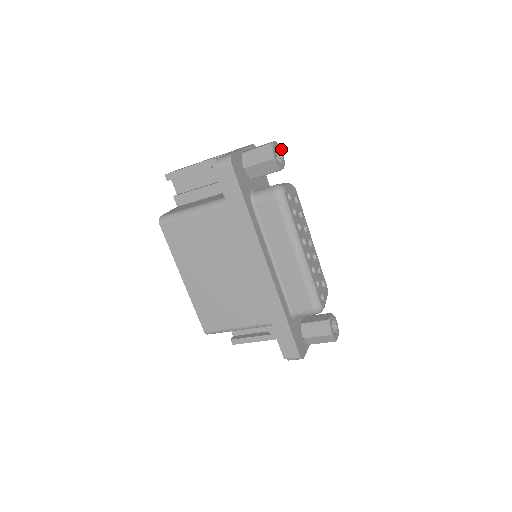
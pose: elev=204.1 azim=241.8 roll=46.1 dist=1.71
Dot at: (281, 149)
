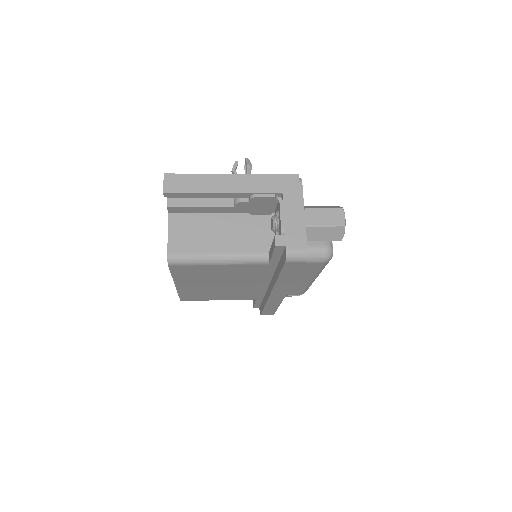
Dot at: occluded
